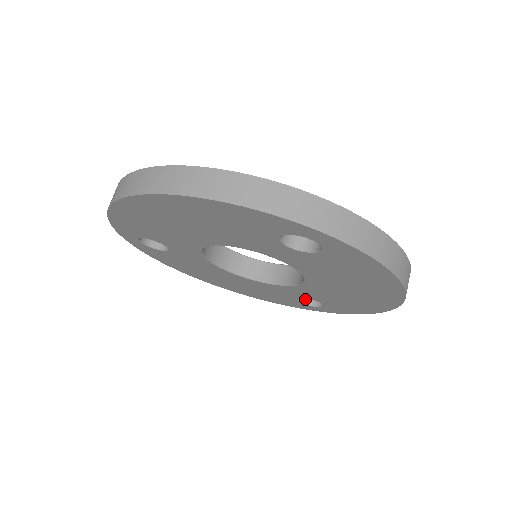
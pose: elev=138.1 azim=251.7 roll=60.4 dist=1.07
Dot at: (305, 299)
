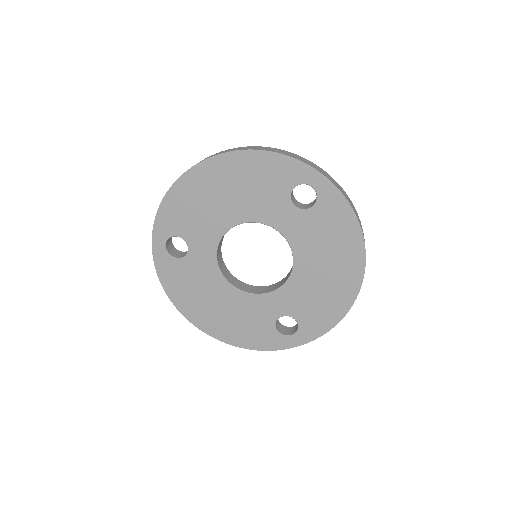
Dot at: (280, 331)
